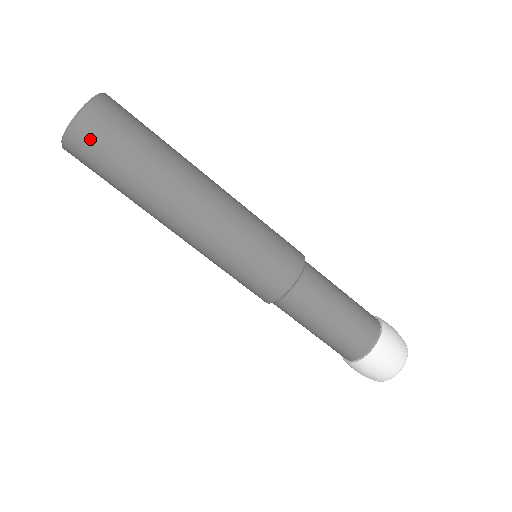
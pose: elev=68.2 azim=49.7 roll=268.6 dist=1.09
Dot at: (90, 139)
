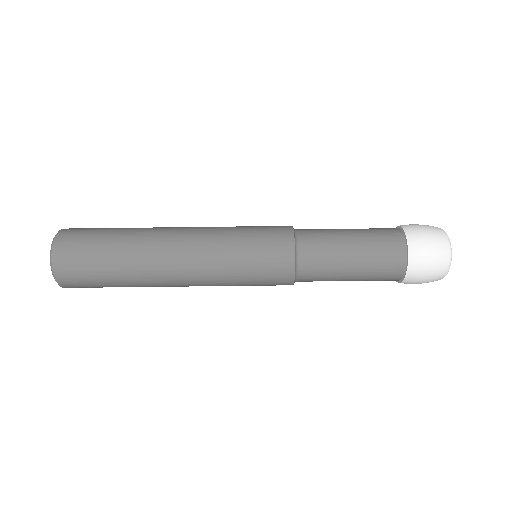
Dot at: (72, 238)
